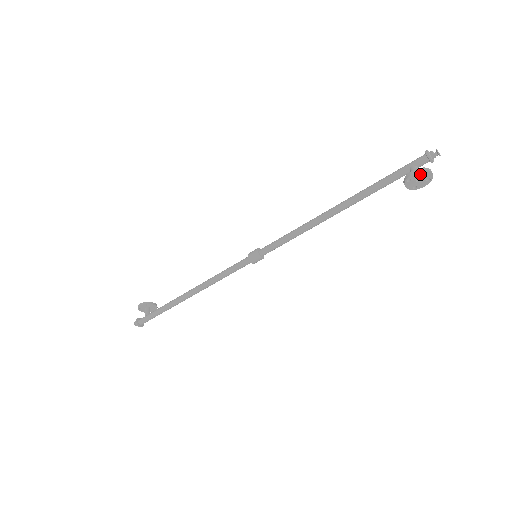
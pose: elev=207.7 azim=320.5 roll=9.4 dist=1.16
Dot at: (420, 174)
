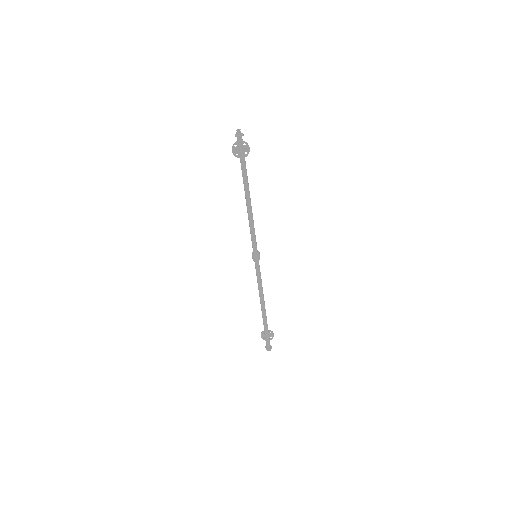
Dot at: (236, 148)
